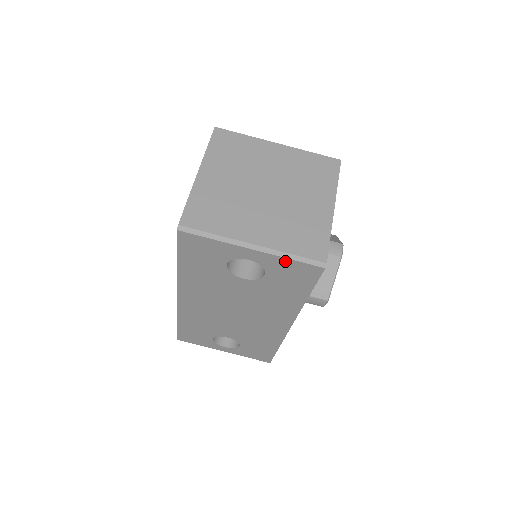
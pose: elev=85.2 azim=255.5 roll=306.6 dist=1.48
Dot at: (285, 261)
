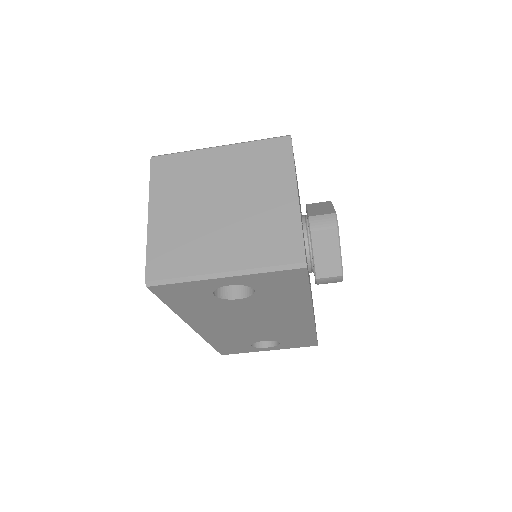
Dot at: (264, 275)
